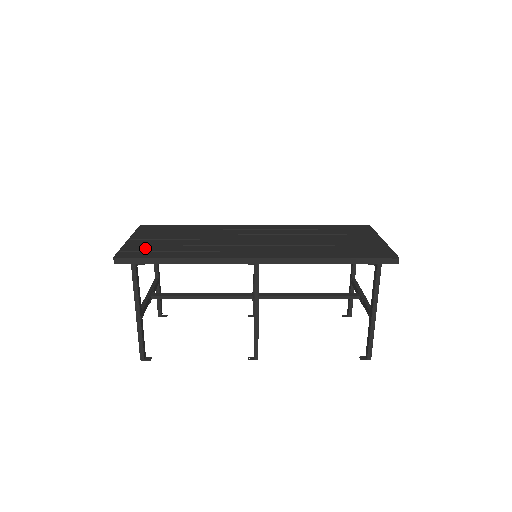
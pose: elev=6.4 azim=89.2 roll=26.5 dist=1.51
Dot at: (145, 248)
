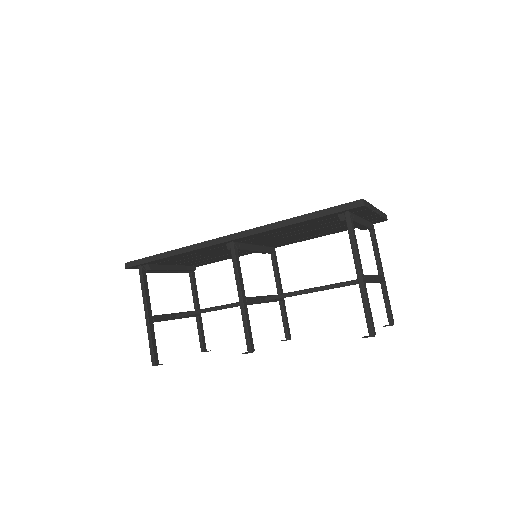
Dot at: occluded
